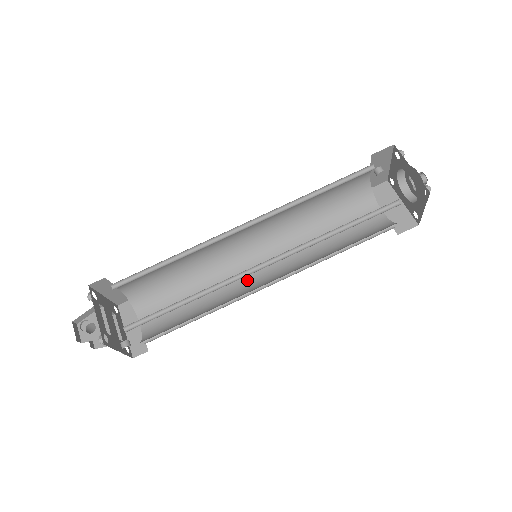
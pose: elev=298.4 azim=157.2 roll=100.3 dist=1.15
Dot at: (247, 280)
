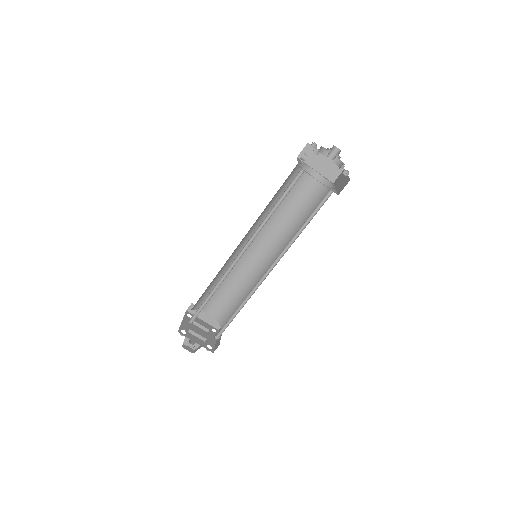
Dot at: (254, 260)
